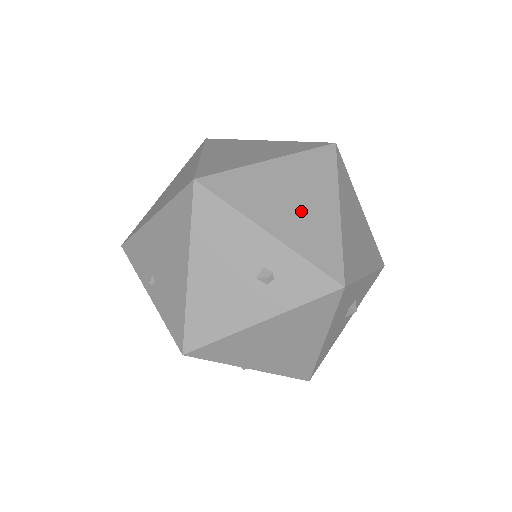
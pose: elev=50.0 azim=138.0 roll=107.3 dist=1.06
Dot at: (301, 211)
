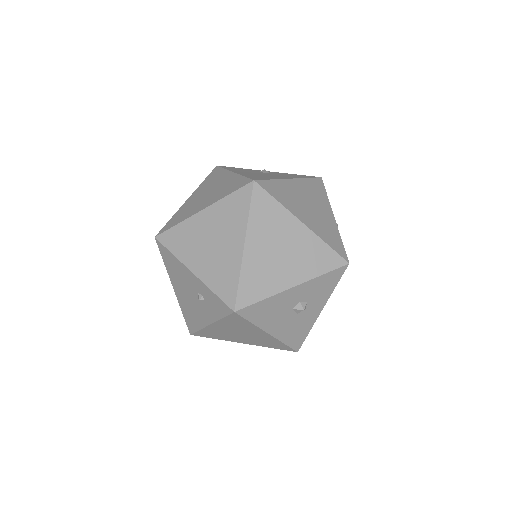
Dot at: (215, 252)
